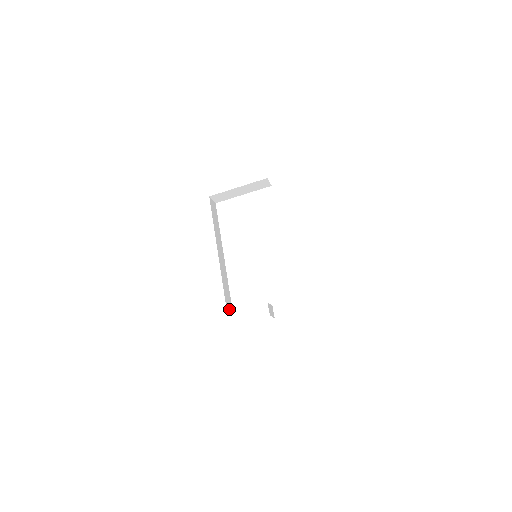
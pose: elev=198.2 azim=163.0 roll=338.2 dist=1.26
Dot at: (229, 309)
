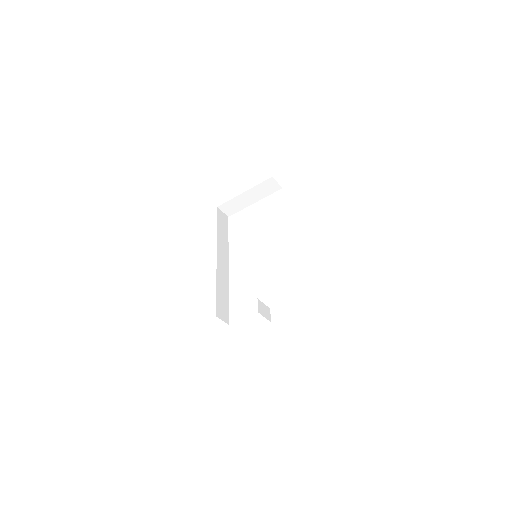
Dot at: (222, 315)
